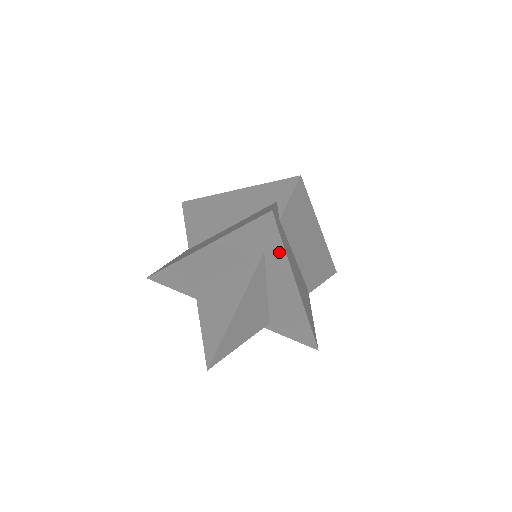
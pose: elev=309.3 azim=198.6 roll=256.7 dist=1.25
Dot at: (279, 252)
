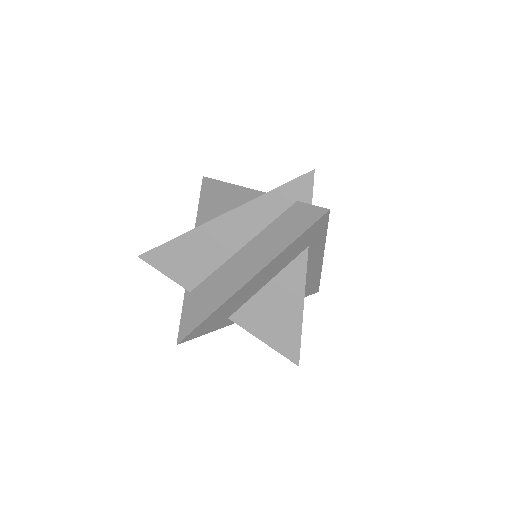
Dot at: (321, 238)
